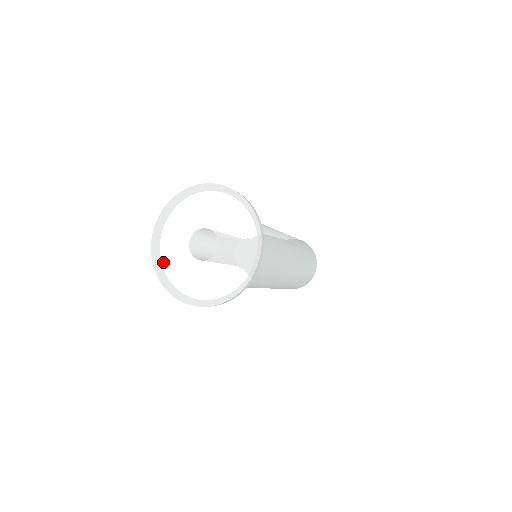
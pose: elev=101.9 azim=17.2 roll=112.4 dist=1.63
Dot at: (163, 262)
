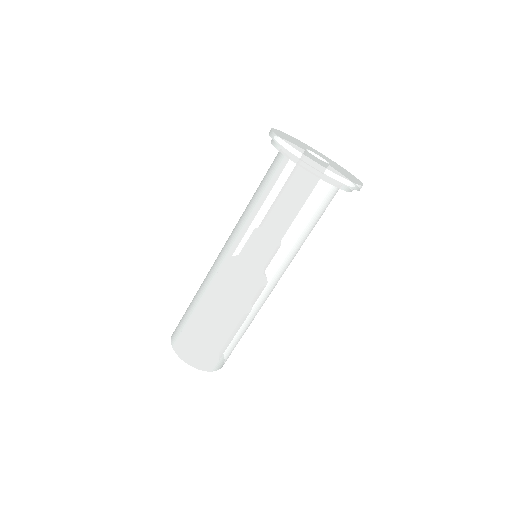
Dot at: (293, 145)
